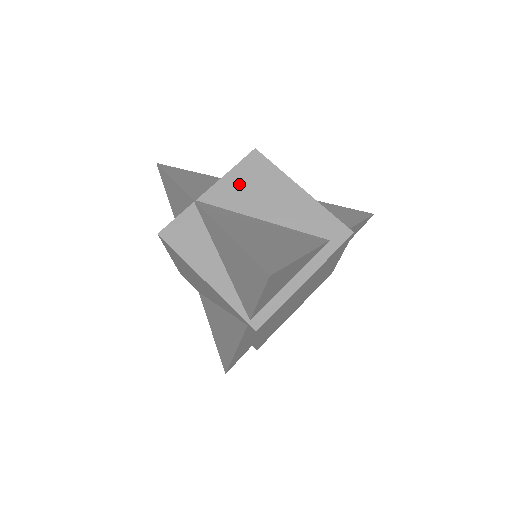
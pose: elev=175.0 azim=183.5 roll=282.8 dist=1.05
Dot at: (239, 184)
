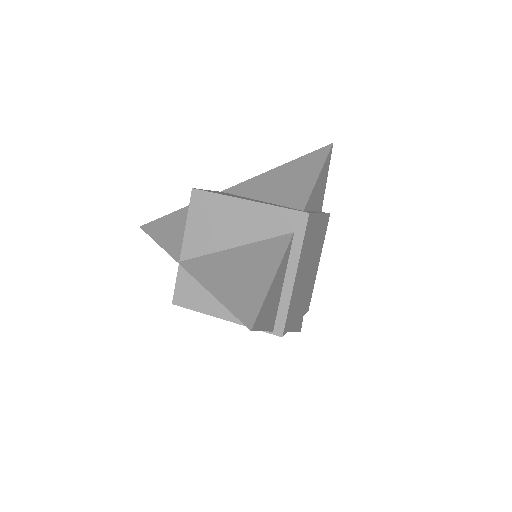
Dot at: (200, 228)
